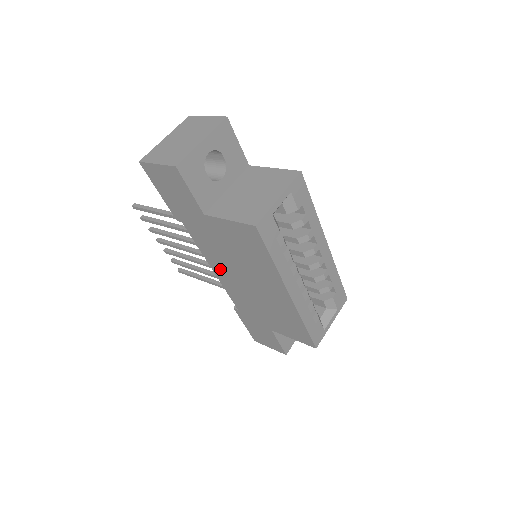
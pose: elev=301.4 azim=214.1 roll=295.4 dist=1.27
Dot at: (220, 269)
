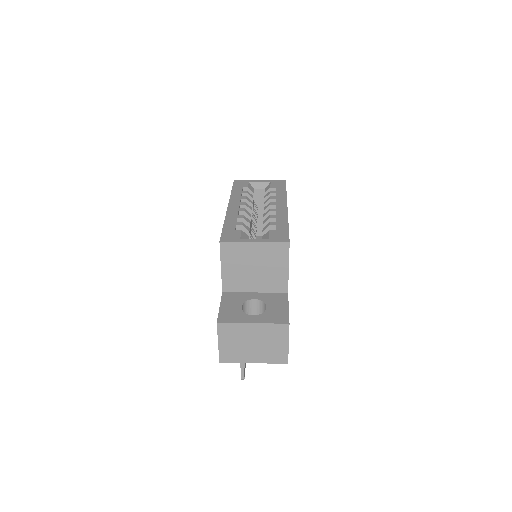
Dot at: occluded
